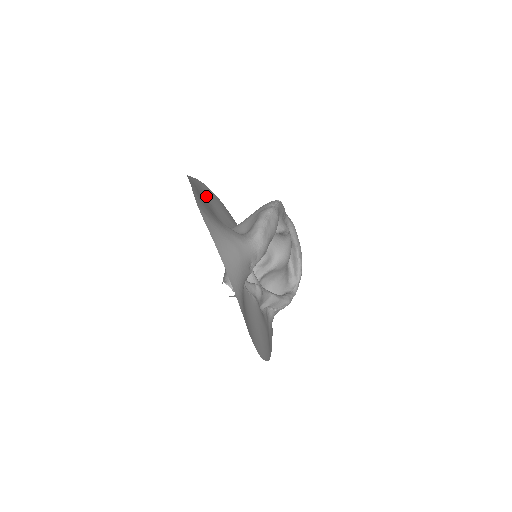
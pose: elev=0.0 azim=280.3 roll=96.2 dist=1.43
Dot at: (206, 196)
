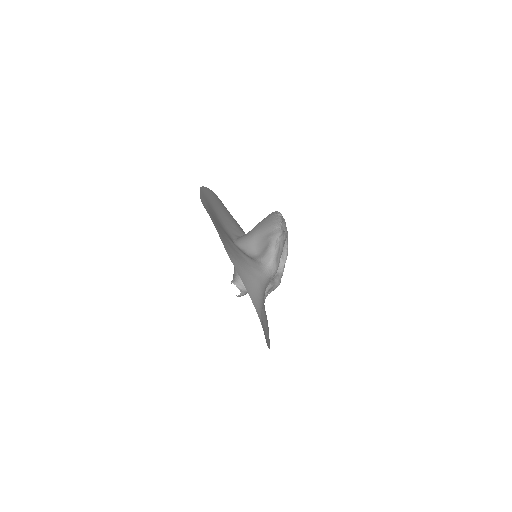
Dot at: (211, 206)
